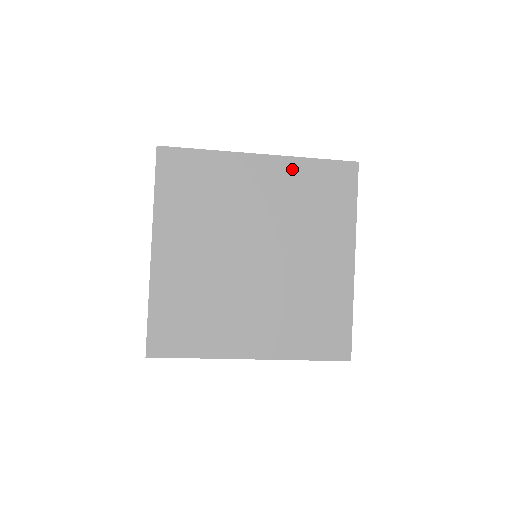
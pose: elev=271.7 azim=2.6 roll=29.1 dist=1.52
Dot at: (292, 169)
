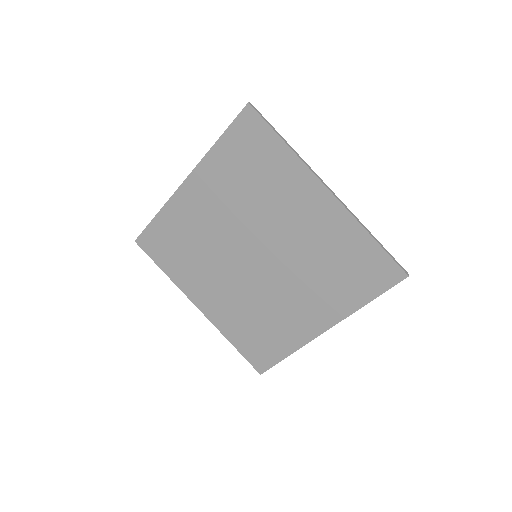
Dot at: (344, 226)
